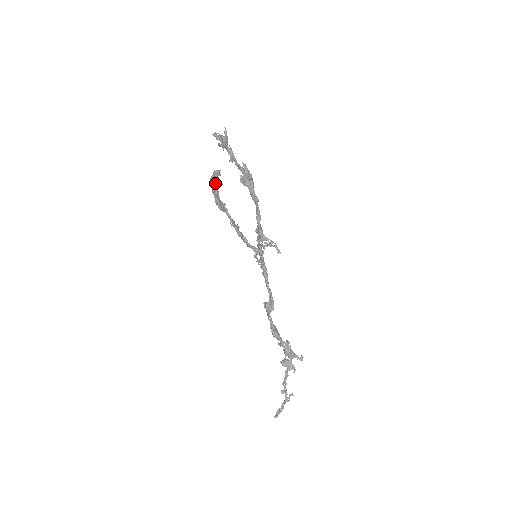
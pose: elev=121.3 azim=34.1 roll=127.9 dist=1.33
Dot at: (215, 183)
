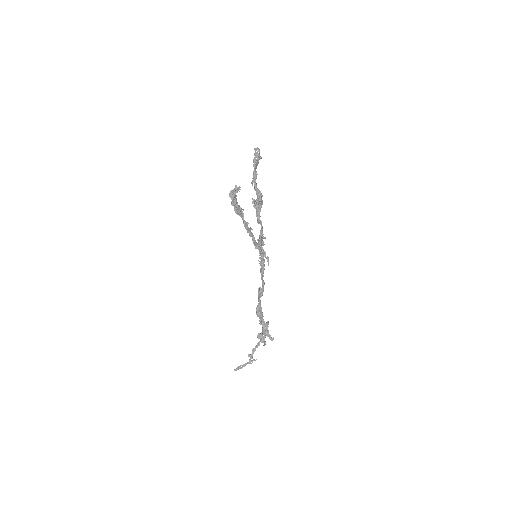
Dot at: occluded
